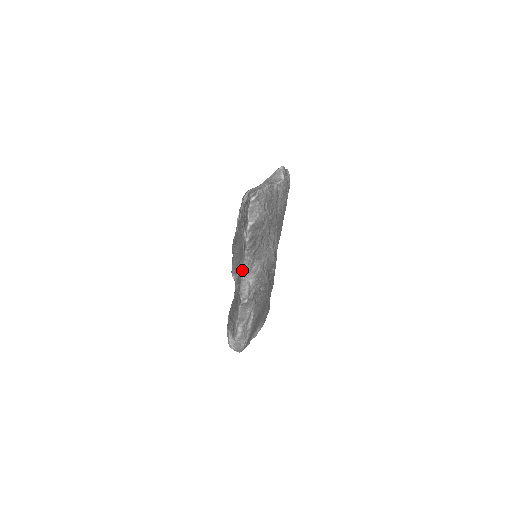
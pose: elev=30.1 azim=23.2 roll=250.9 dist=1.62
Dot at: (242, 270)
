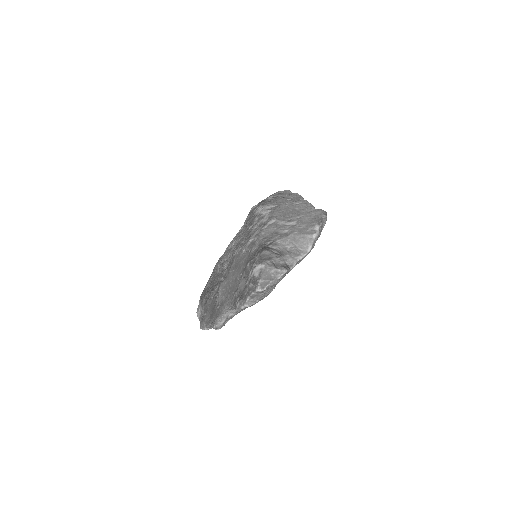
Dot at: (226, 307)
